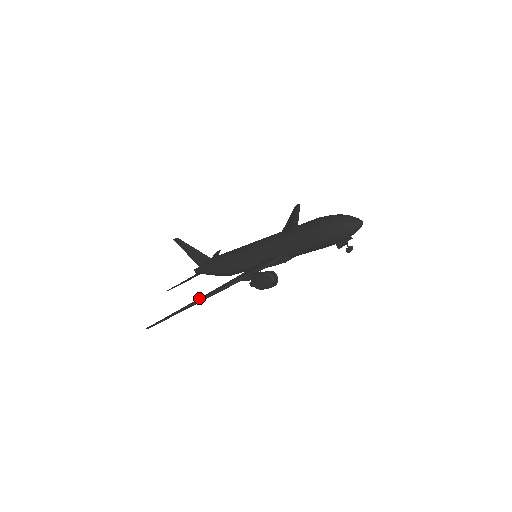
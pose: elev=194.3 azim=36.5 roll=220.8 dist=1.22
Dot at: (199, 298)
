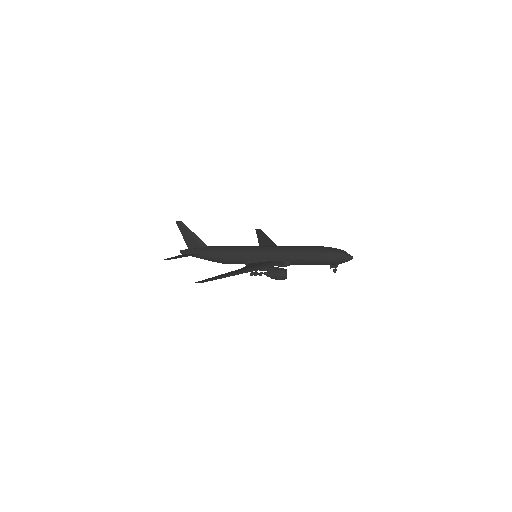
Dot at: (235, 272)
